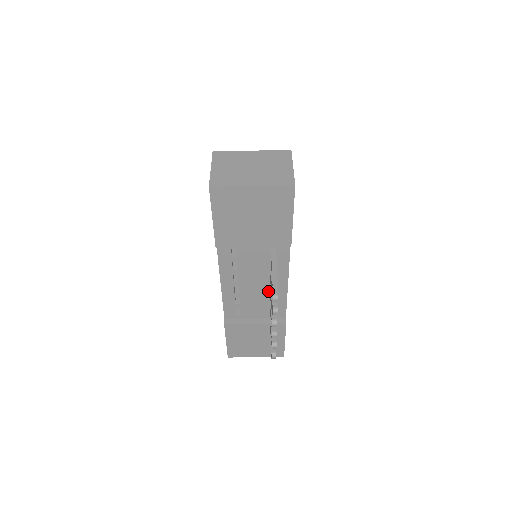
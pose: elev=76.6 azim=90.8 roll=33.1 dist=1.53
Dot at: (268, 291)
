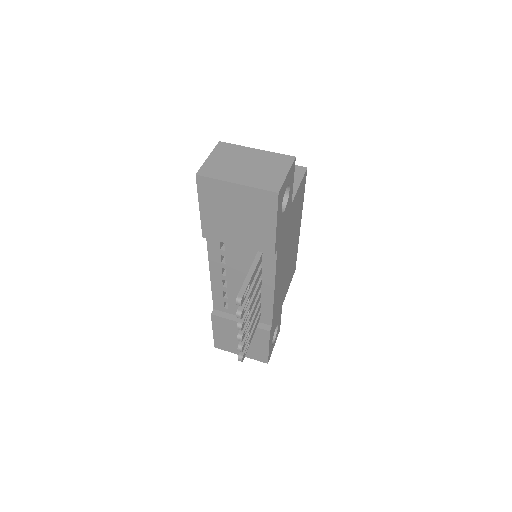
Dot at: occluded
